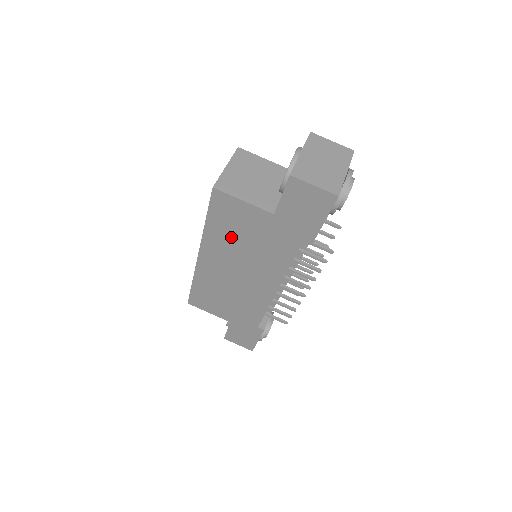
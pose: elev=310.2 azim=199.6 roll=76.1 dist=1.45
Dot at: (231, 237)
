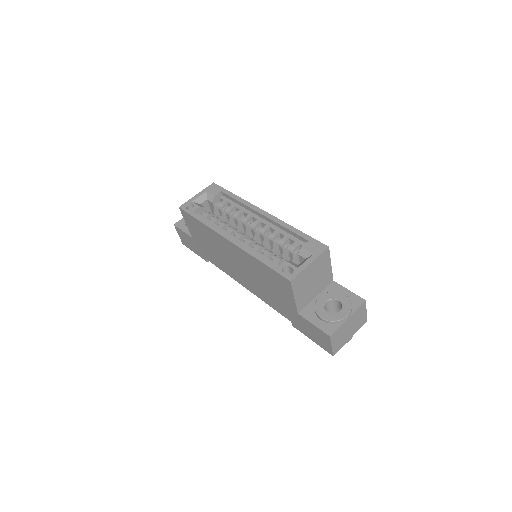
Dot at: (262, 275)
